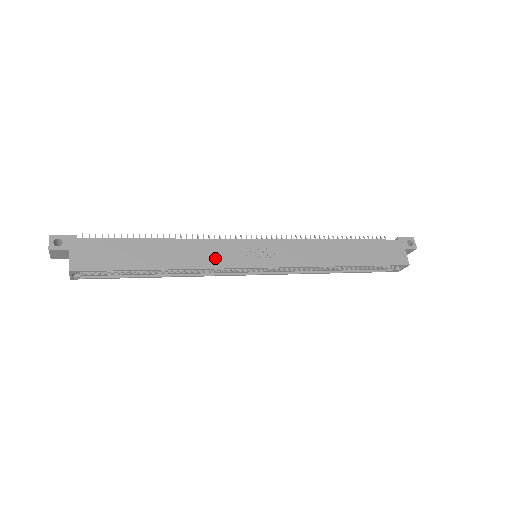
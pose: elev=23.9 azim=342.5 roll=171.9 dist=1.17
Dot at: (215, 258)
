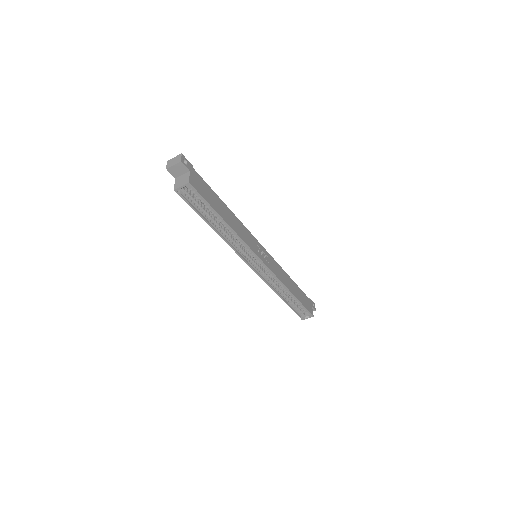
Dot at: (247, 239)
